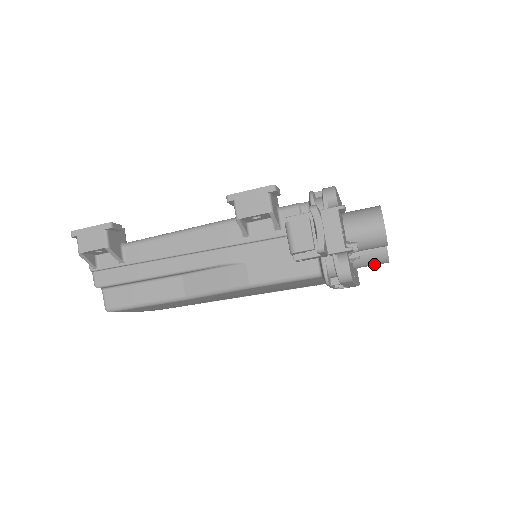
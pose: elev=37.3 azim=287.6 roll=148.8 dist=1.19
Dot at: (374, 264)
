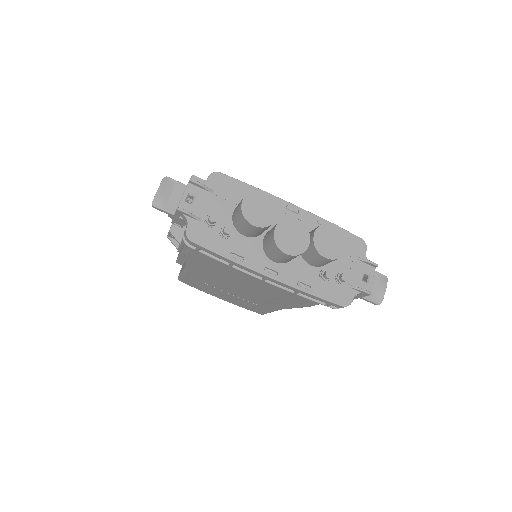
Dot at: (278, 255)
